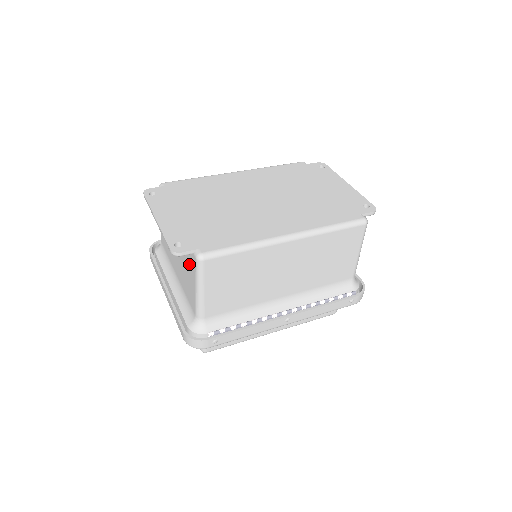
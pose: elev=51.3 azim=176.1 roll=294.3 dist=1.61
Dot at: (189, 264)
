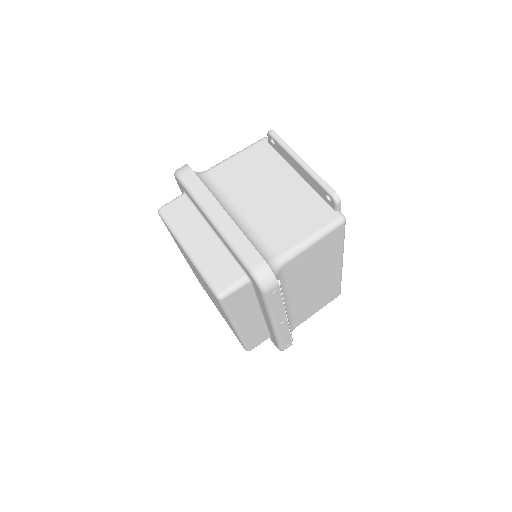
Dot at: (311, 214)
